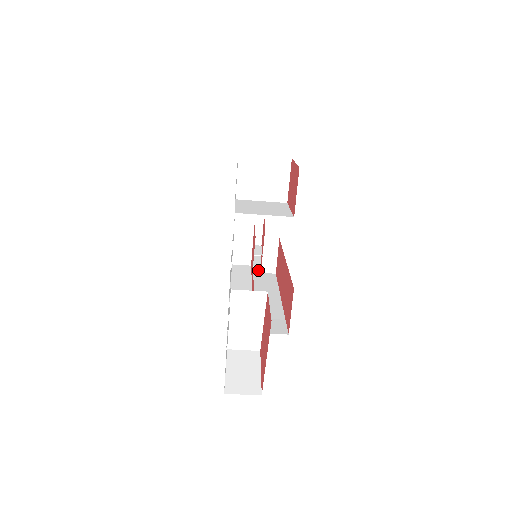
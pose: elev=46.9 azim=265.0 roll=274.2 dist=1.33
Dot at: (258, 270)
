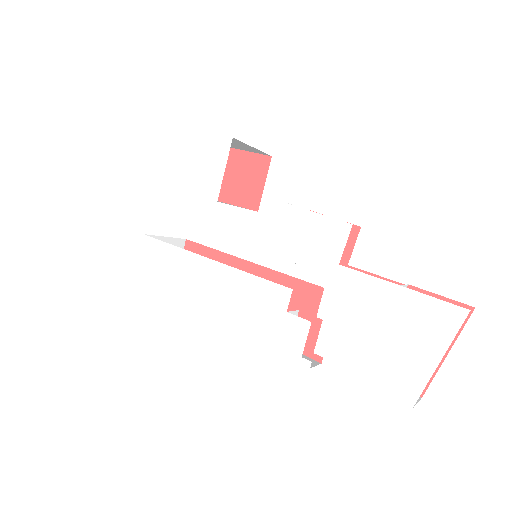
Dot at: occluded
